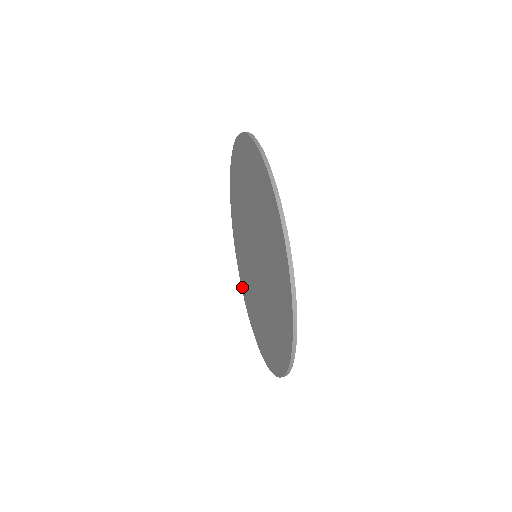
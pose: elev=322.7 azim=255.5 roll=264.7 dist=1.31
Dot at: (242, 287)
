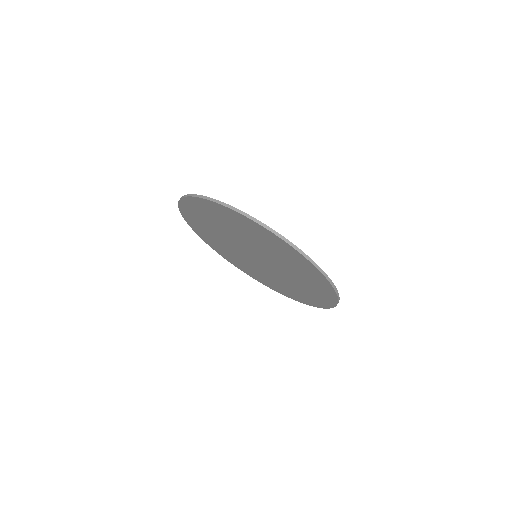
Dot at: (230, 262)
